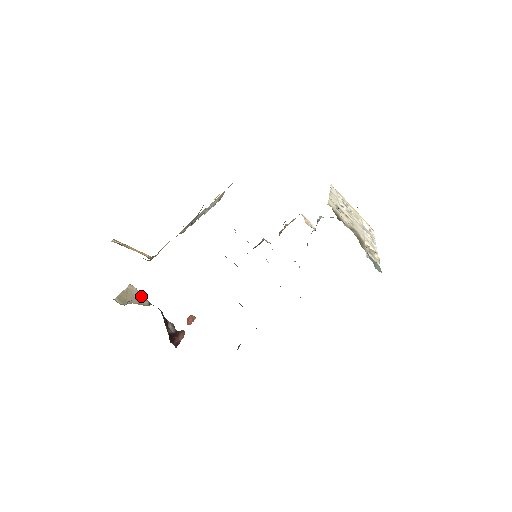
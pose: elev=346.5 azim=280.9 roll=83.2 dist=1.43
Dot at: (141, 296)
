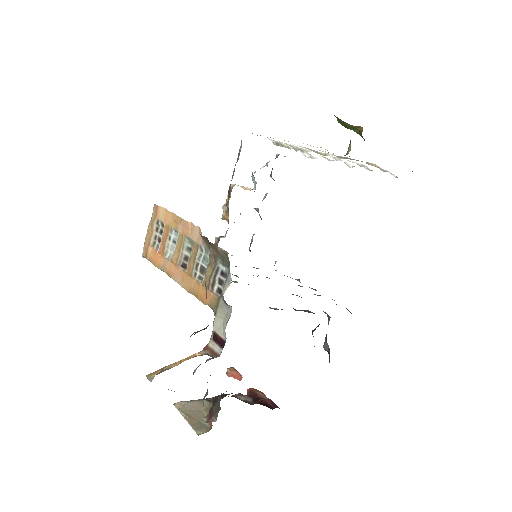
Dot at: (194, 403)
